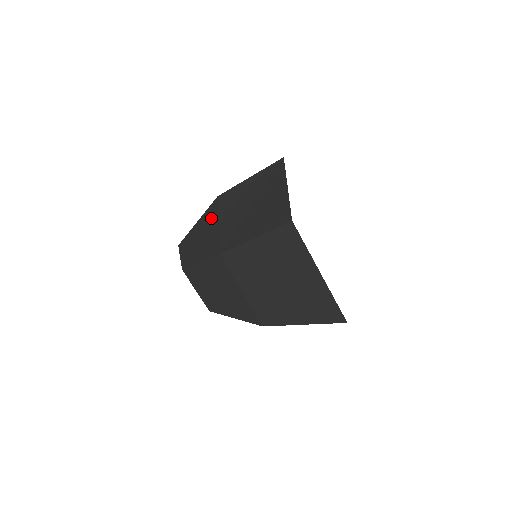
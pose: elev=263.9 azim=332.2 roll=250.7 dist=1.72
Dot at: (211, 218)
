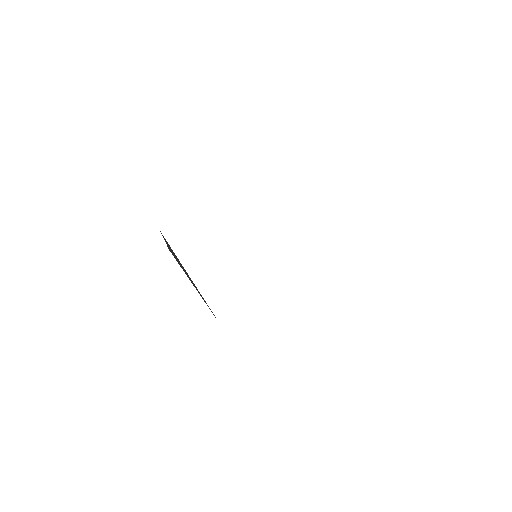
Dot at: occluded
